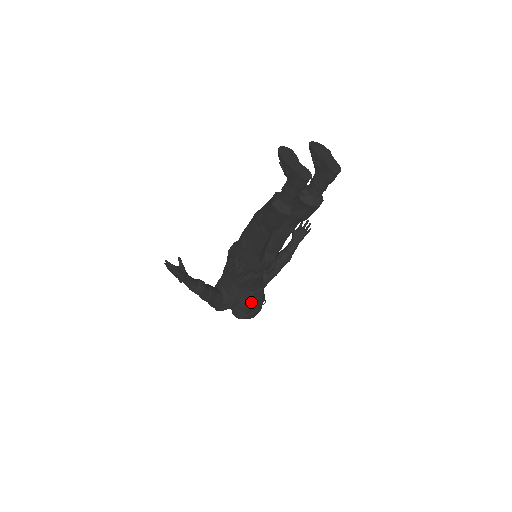
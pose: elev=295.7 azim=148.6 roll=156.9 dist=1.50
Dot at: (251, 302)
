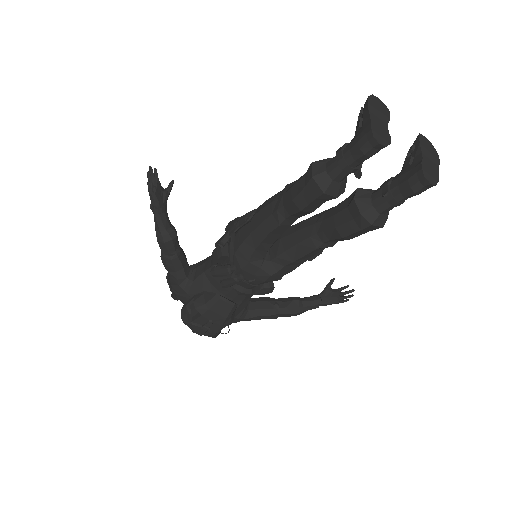
Dot at: (208, 308)
